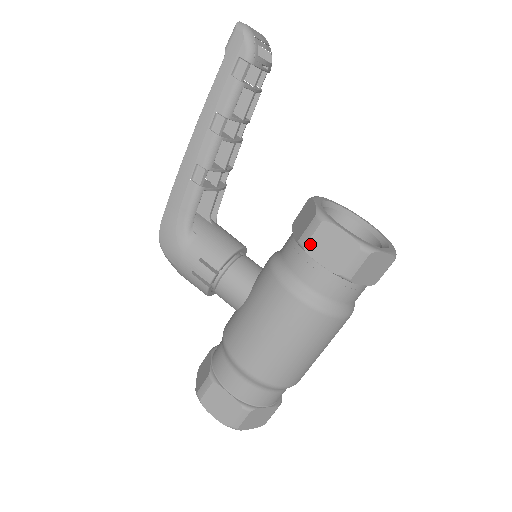
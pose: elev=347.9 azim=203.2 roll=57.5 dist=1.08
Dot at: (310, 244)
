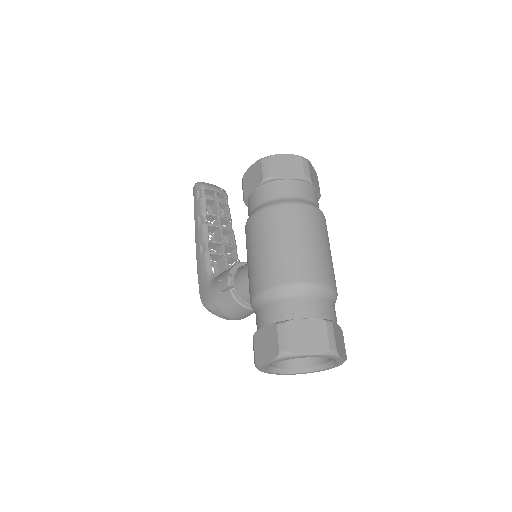
Dot at: (245, 191)
